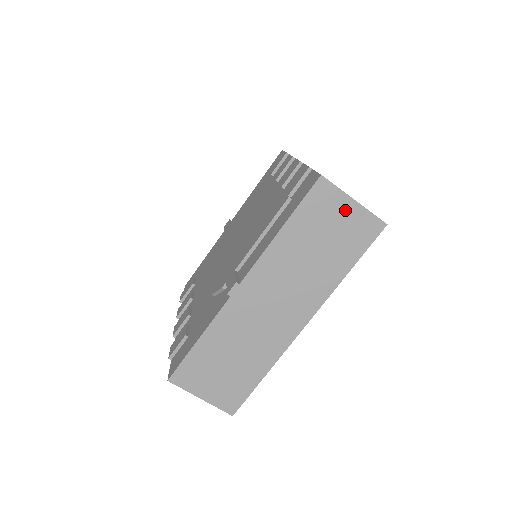
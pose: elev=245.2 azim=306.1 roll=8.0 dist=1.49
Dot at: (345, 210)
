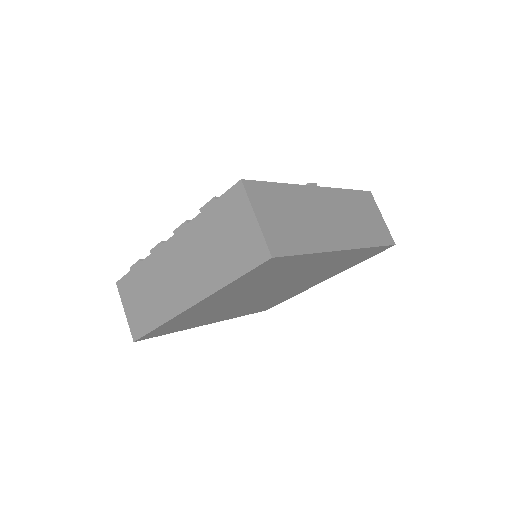
Dot at: (378, 216)
